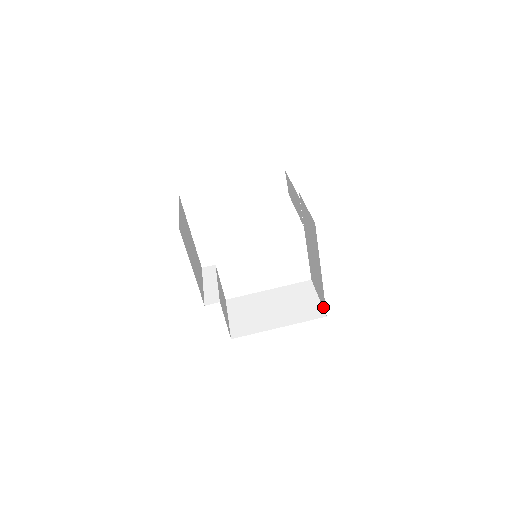
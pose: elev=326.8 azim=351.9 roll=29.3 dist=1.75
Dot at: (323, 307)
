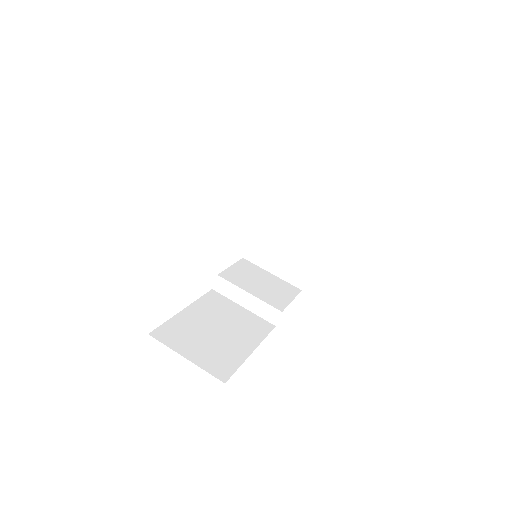
Dot at: (334, 186)
